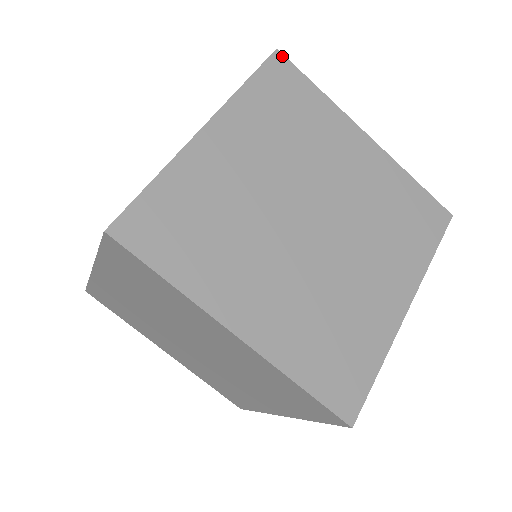
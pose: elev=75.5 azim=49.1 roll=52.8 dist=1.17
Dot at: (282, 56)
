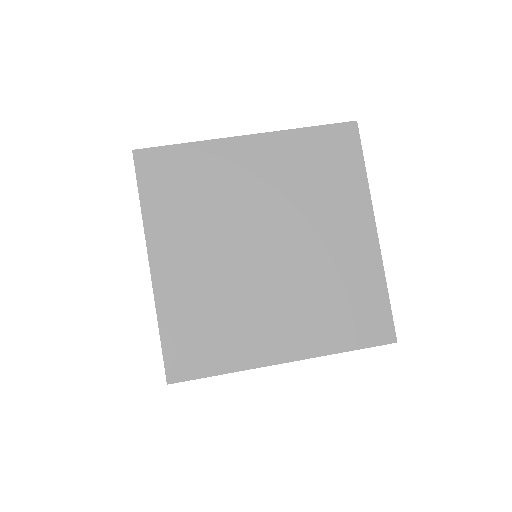
Dot at: (356, 128)
